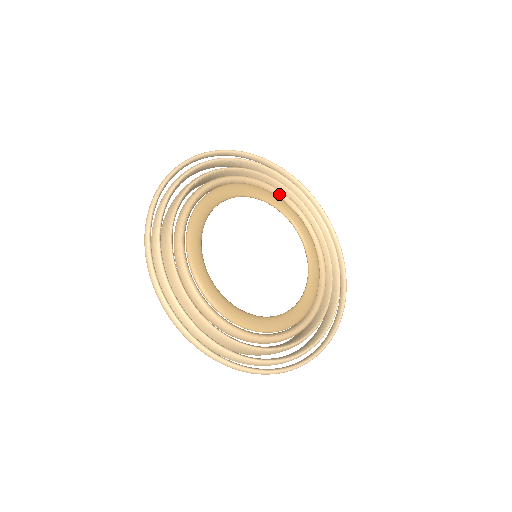
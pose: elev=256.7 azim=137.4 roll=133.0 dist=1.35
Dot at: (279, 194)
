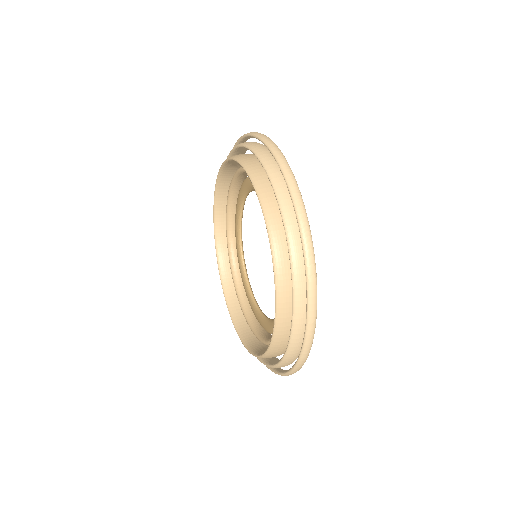
Dot at: occluded
